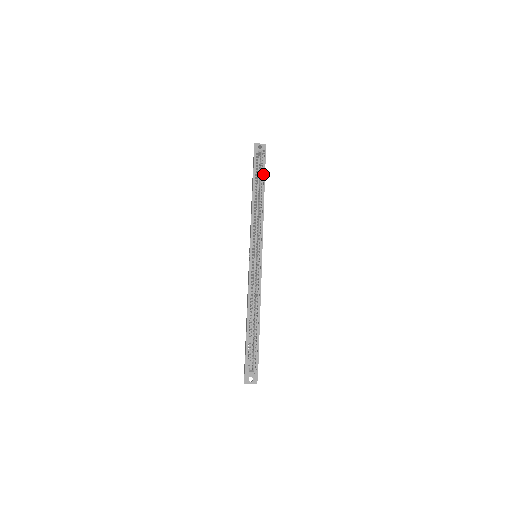
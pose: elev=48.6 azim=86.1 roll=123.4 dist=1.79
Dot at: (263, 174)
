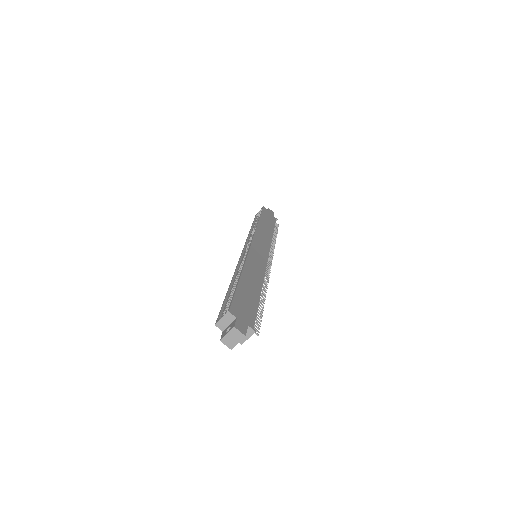
Dot at: occluded
